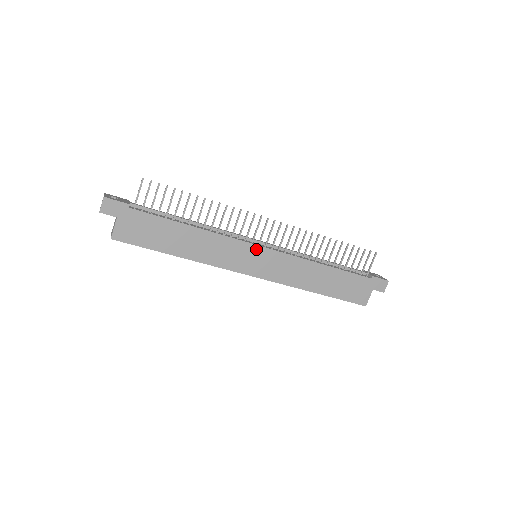
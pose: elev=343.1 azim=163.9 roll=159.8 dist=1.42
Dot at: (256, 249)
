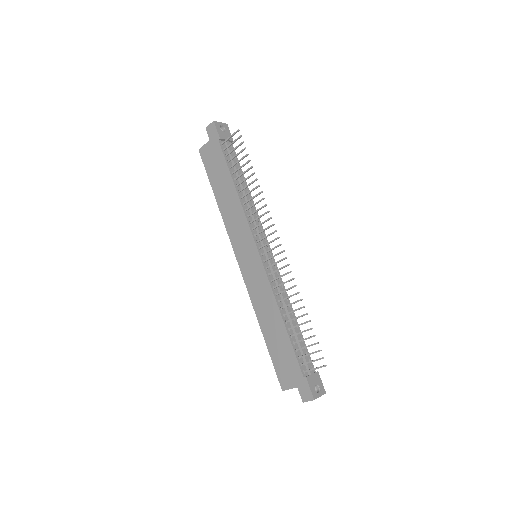
Dot at: (254, 248)
